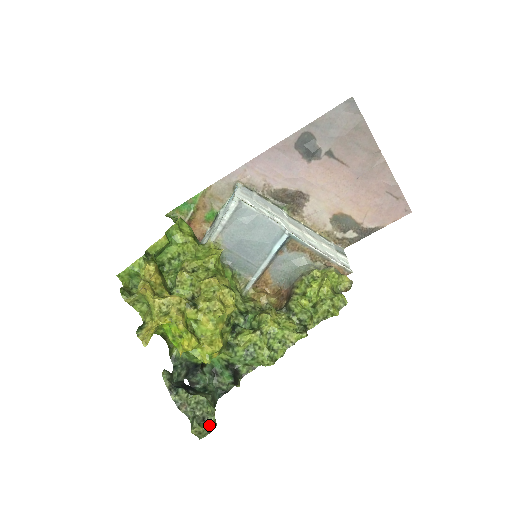
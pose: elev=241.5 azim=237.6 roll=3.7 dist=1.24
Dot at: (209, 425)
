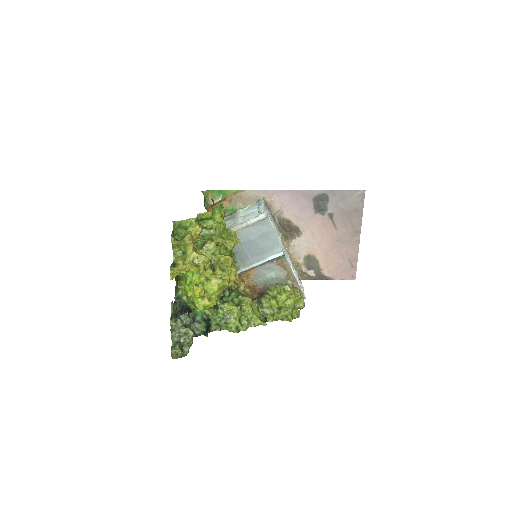
Dot at: (184, 352)
